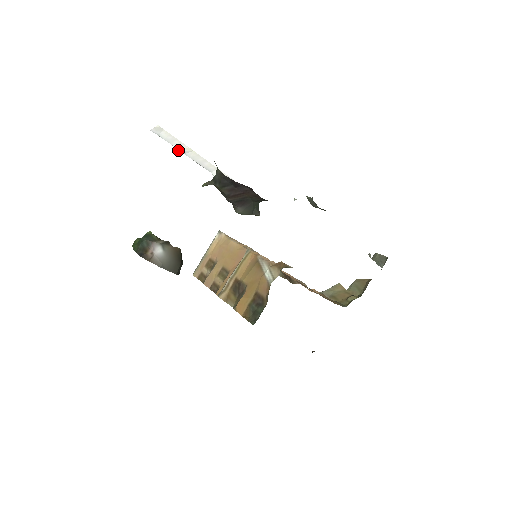
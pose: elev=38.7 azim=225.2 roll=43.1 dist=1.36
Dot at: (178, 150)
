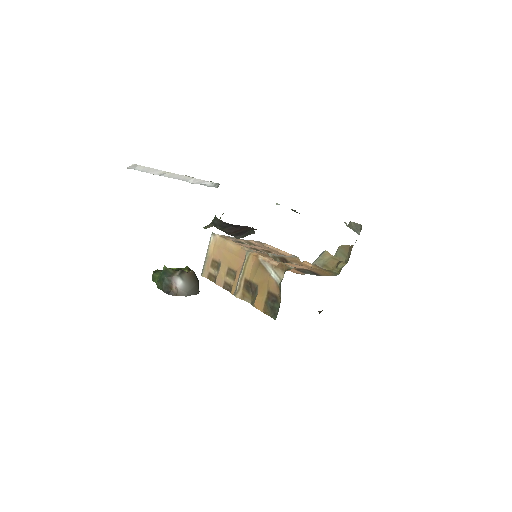
Dot at: occluded
